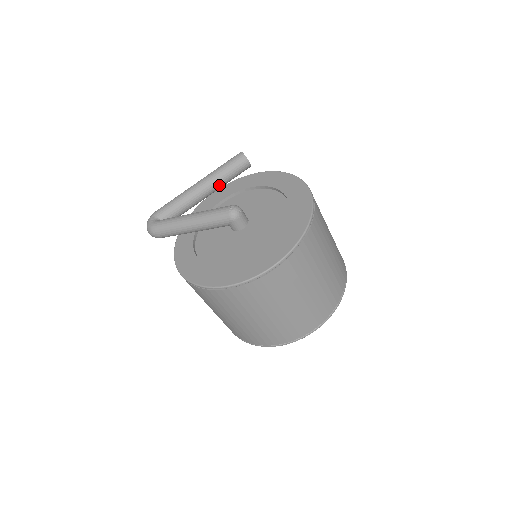
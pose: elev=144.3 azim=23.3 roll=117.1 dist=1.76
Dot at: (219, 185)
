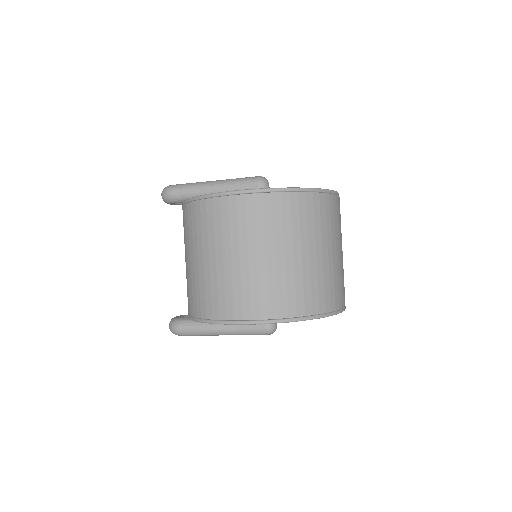
Dot at: occluded
